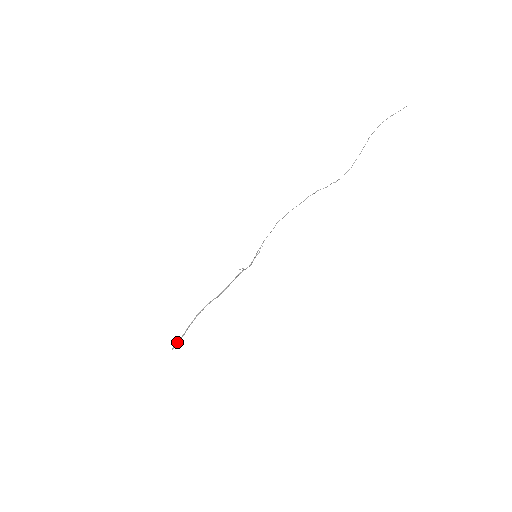
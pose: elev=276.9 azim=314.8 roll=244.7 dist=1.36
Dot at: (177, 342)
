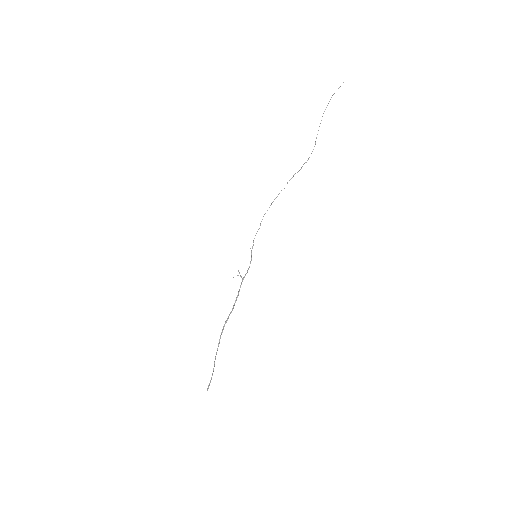
Dot at: occluded
